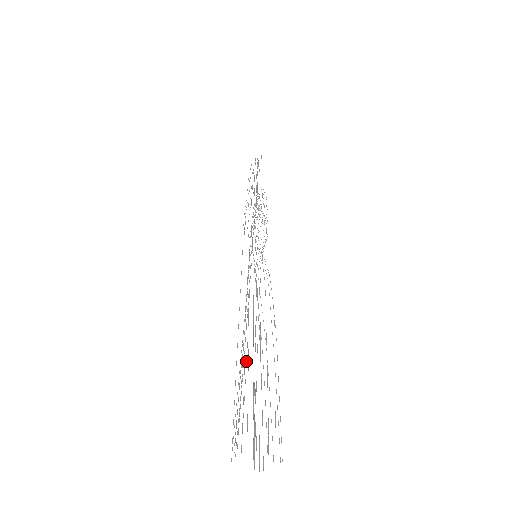
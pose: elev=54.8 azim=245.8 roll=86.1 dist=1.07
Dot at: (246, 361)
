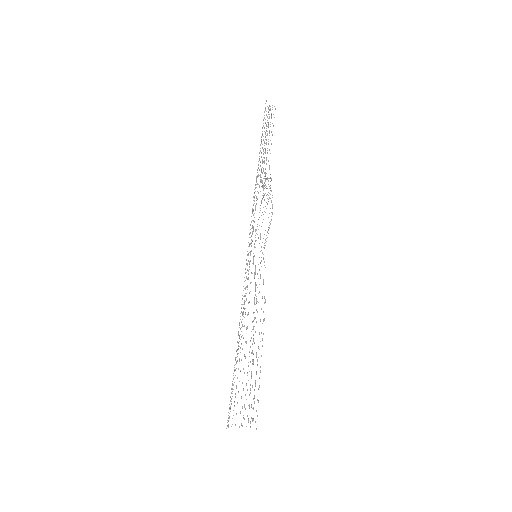
Dot at: occluded
